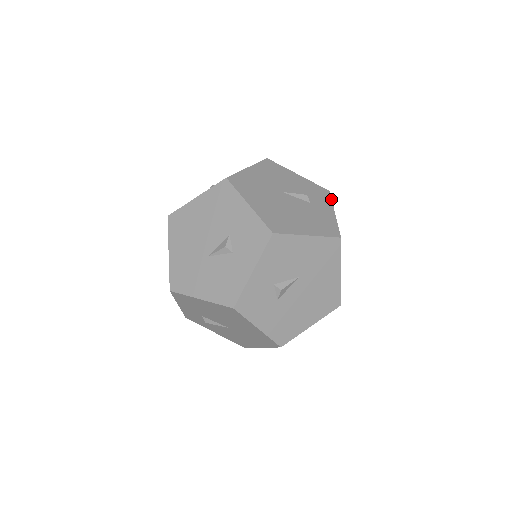
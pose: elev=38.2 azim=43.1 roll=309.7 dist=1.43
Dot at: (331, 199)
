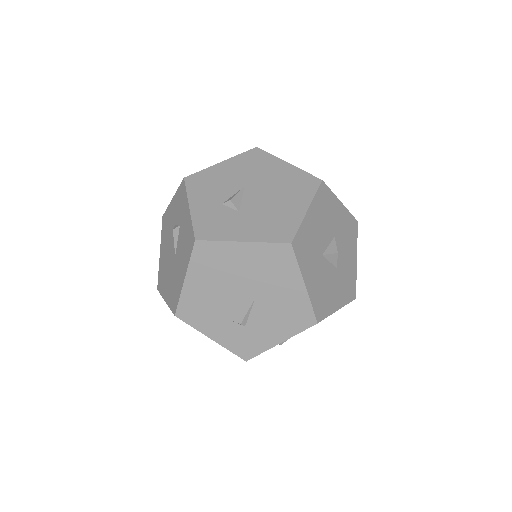
Dot at: occluded
